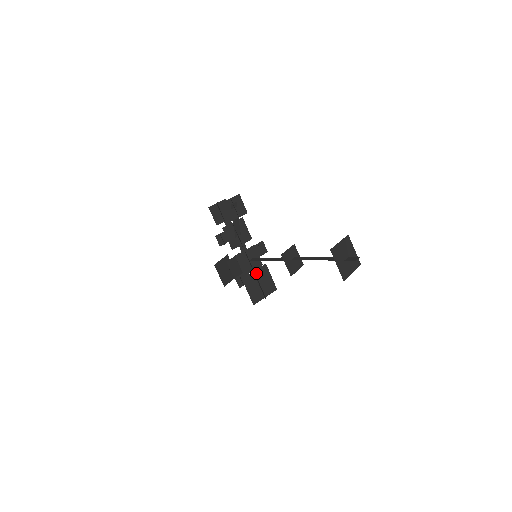
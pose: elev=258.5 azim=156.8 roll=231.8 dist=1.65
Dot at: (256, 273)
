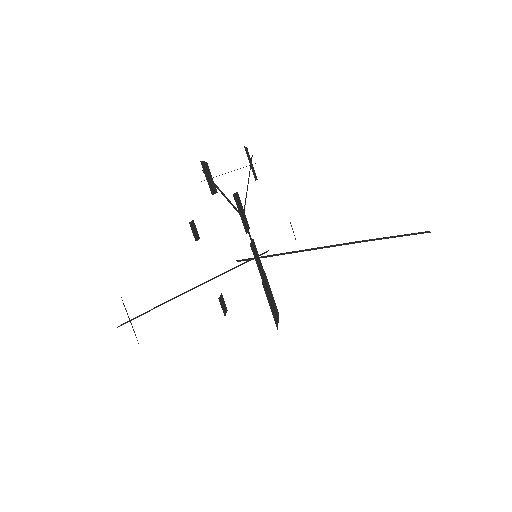
Dot at: (265, 281)
